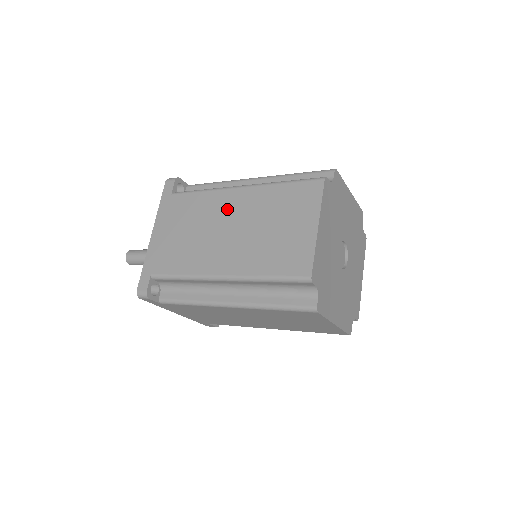
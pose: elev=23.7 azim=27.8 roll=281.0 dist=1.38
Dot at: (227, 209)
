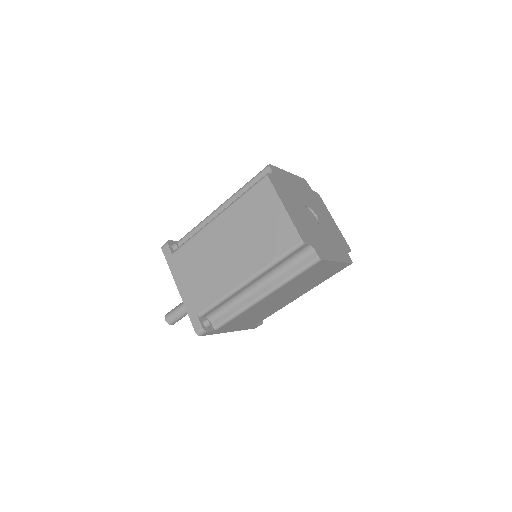
Dot at: (218, 237)
